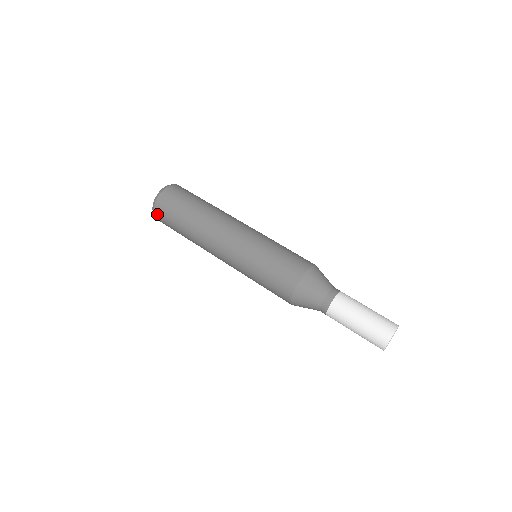
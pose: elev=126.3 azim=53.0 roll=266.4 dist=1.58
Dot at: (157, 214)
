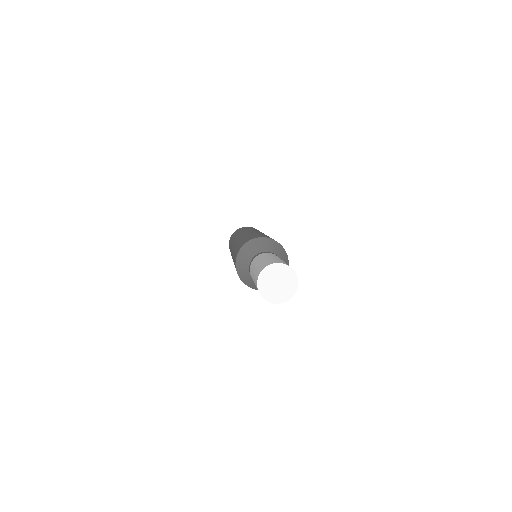
Dot at: occluded
